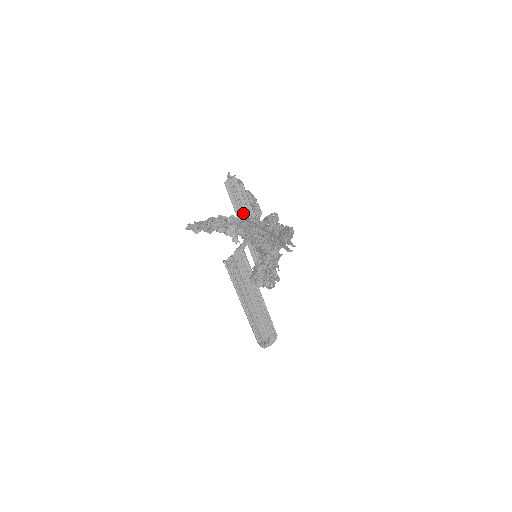
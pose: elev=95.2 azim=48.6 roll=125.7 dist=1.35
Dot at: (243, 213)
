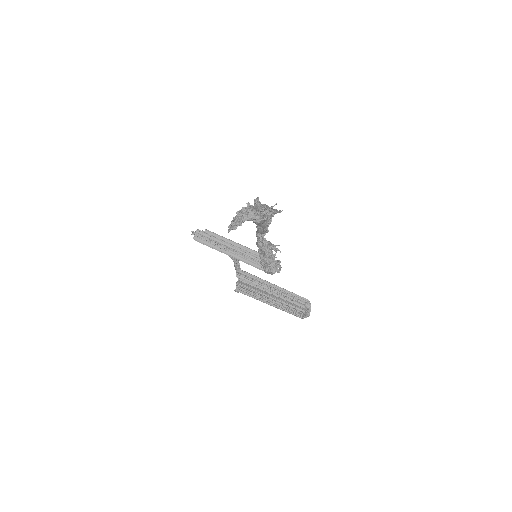
Dot at: (222, 245)
